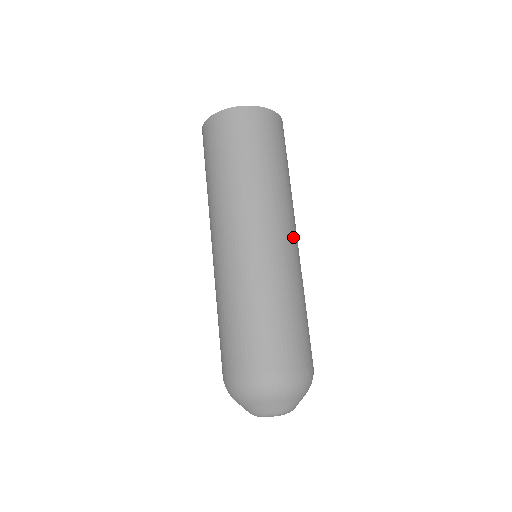
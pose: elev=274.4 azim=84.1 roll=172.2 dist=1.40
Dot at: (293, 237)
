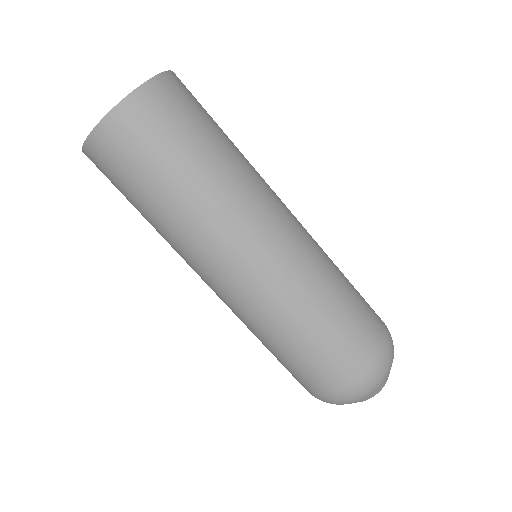
Dot at: (283, 226)
